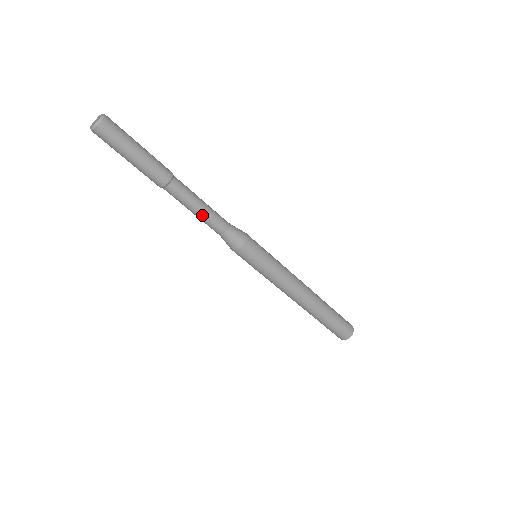
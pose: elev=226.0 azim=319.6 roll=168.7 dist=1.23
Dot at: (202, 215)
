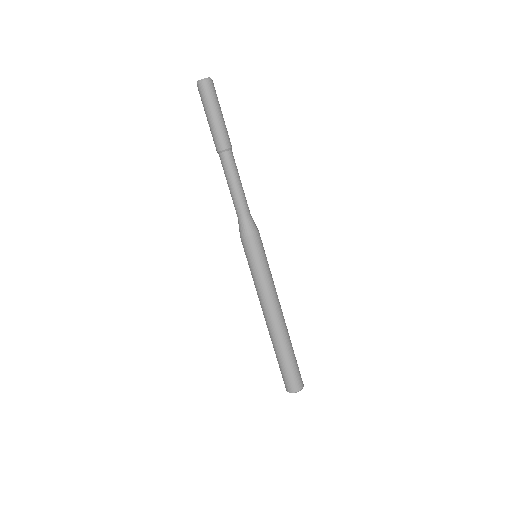
Dot at: (232, 191)
